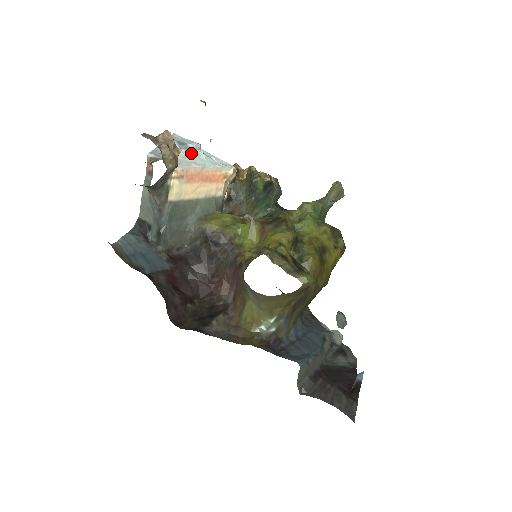
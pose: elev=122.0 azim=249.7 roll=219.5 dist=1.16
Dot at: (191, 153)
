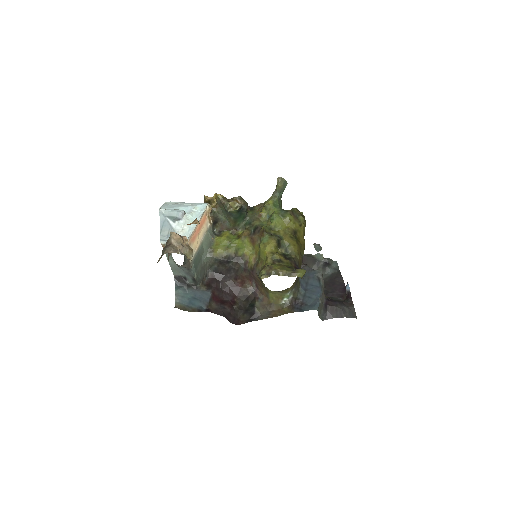
Dot at: (183, 221)
